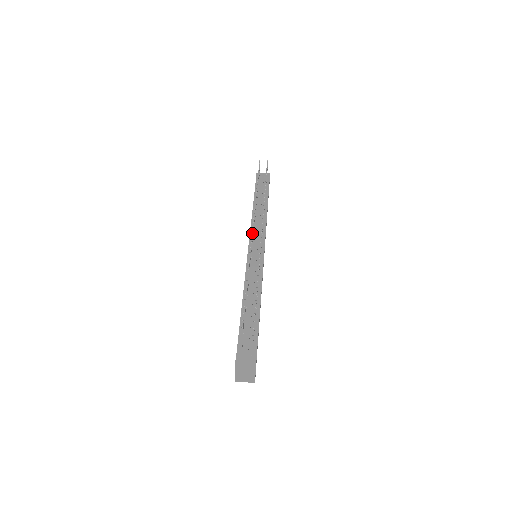
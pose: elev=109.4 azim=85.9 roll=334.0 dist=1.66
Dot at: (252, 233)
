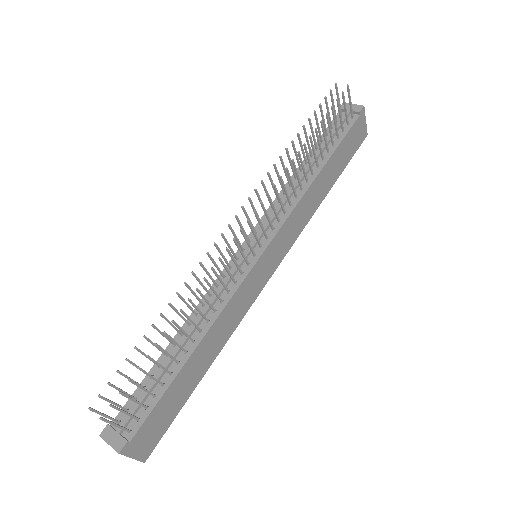
Dot at: (229, 226)
